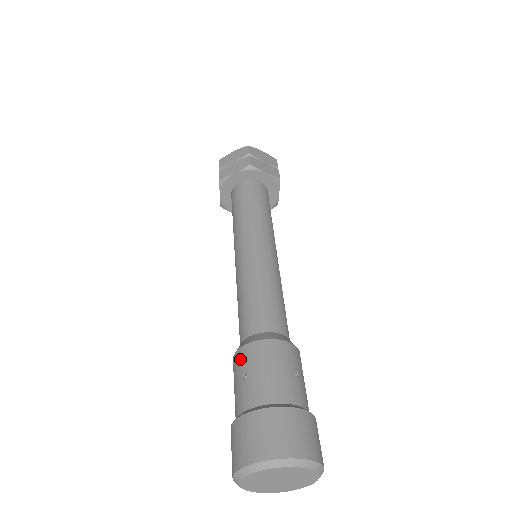
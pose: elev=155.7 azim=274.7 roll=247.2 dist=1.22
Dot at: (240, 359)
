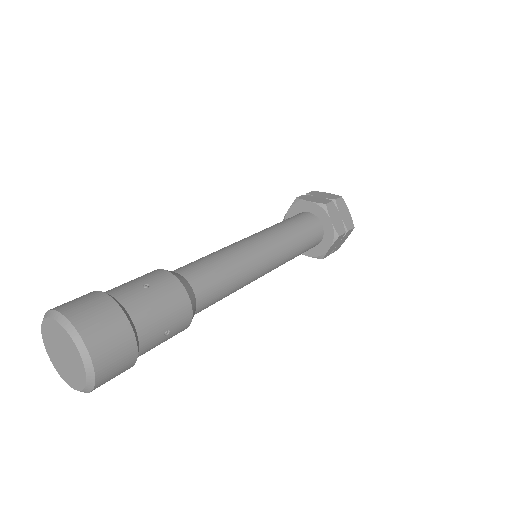
Dot at: occluded
